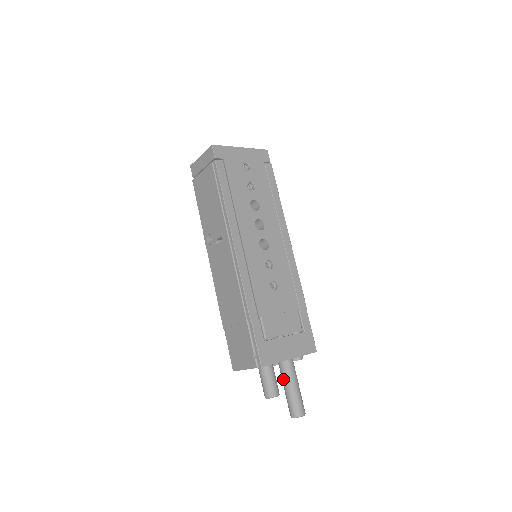
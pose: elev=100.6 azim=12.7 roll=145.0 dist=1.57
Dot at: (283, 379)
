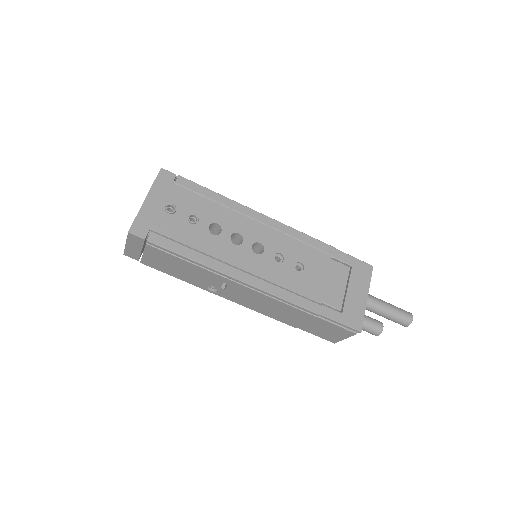
Dot at: (375, 313)
